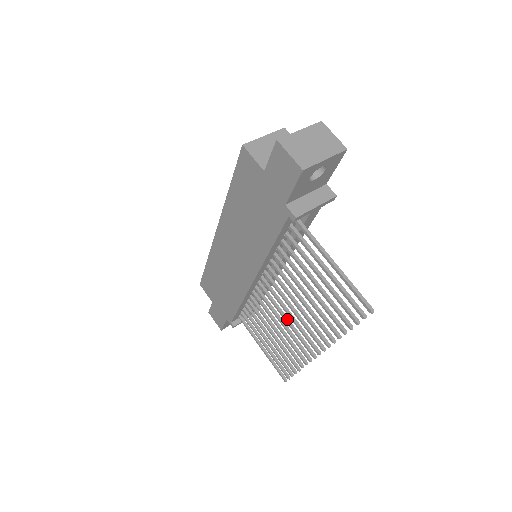
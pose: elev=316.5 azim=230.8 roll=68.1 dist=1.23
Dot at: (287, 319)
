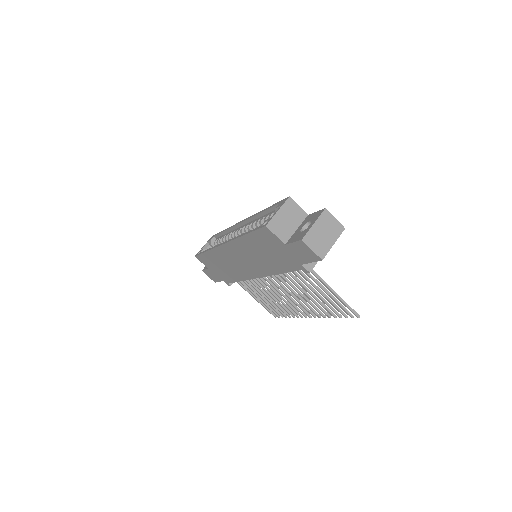
Dot at: (284, 296)
